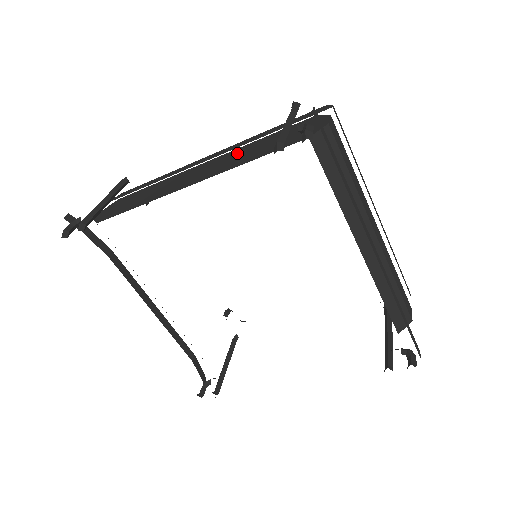
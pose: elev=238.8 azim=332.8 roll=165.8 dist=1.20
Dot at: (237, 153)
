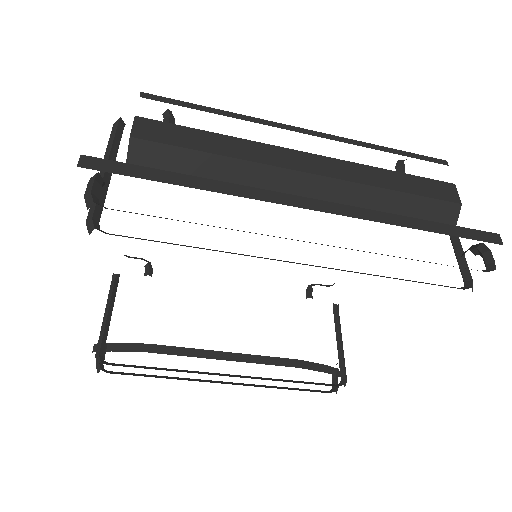
Dot at: occluded
